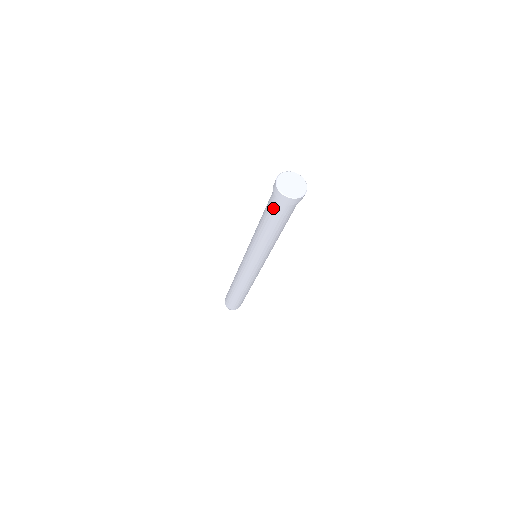
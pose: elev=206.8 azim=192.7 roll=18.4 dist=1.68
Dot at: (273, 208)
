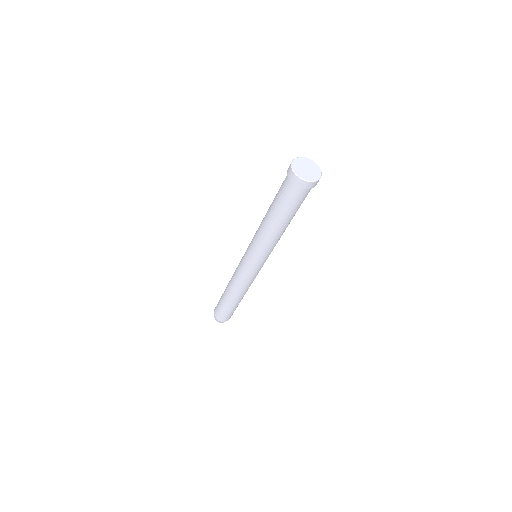
Dot at: (283, 191)
